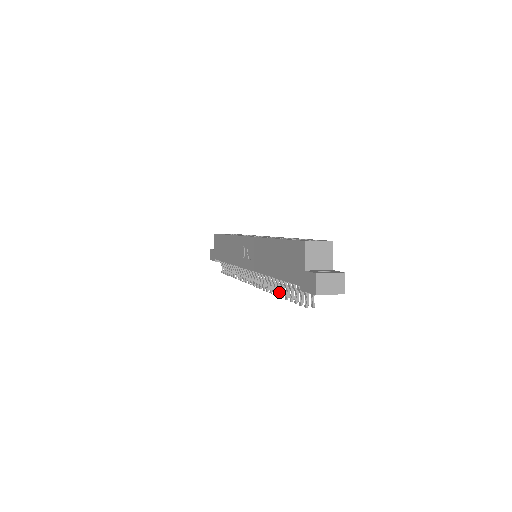
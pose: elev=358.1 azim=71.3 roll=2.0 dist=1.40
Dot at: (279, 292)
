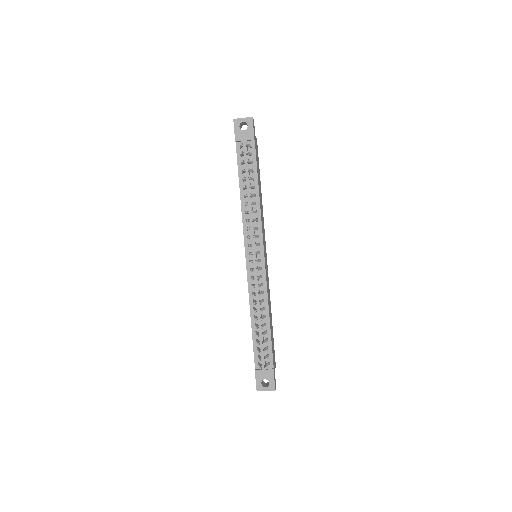
Dot at: (246, 194)
